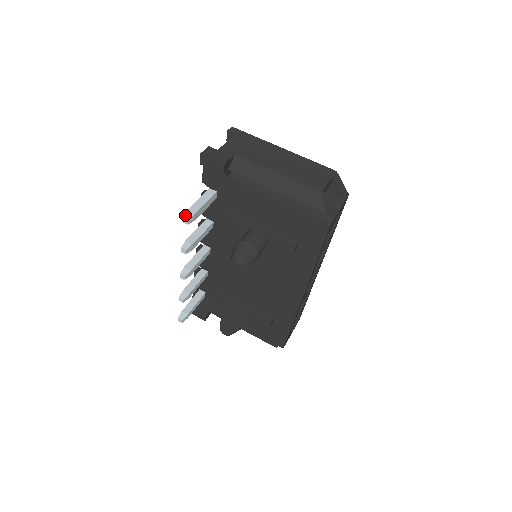
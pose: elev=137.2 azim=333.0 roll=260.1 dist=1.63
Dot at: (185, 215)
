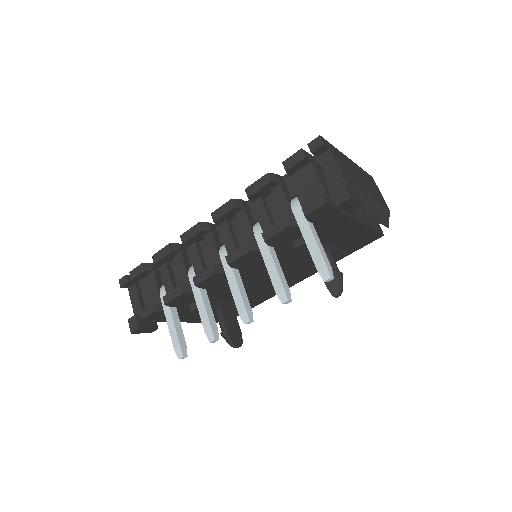
Dot at: (330, 274)
